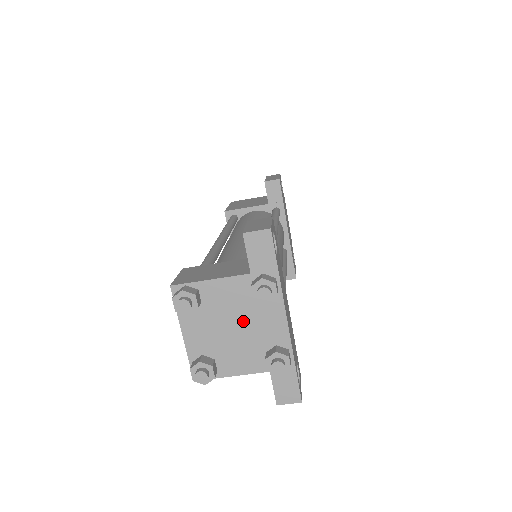
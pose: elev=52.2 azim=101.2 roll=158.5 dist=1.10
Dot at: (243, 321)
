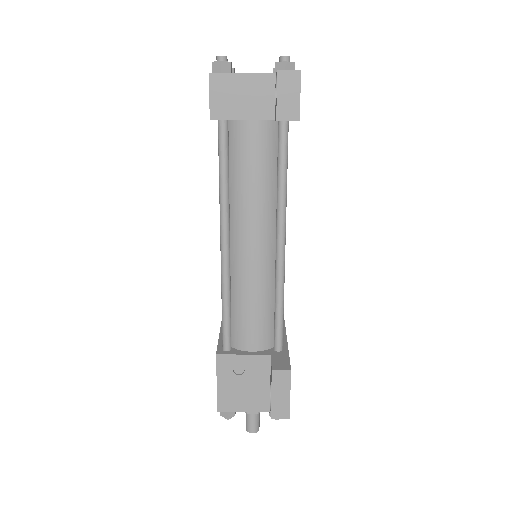
Dot at: occluded
